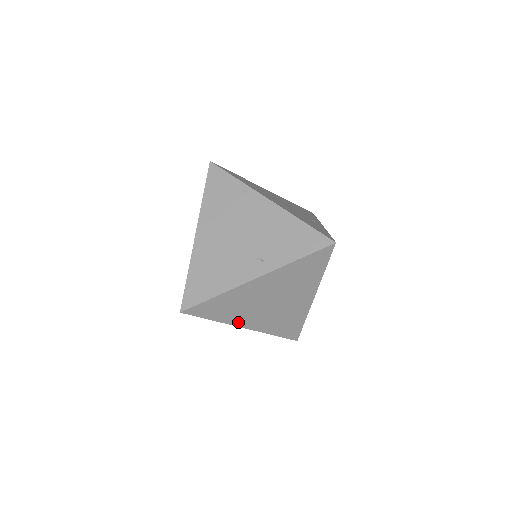
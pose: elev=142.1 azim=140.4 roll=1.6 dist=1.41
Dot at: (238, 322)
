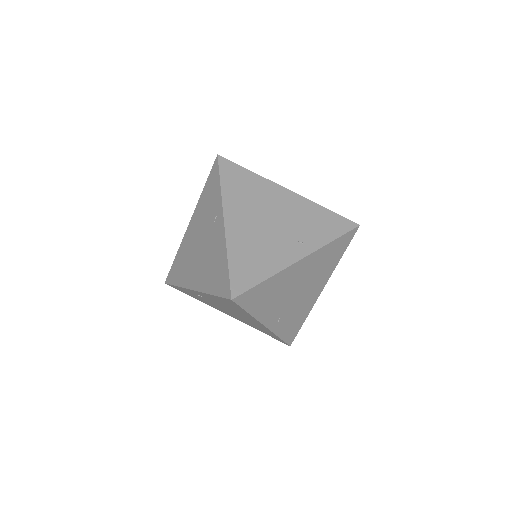
Dot at: (265, 318)
